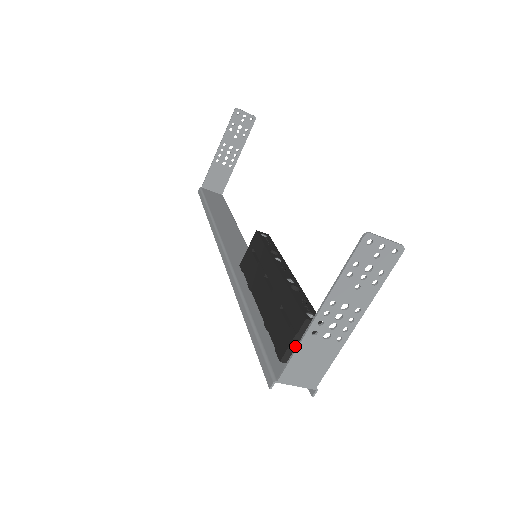
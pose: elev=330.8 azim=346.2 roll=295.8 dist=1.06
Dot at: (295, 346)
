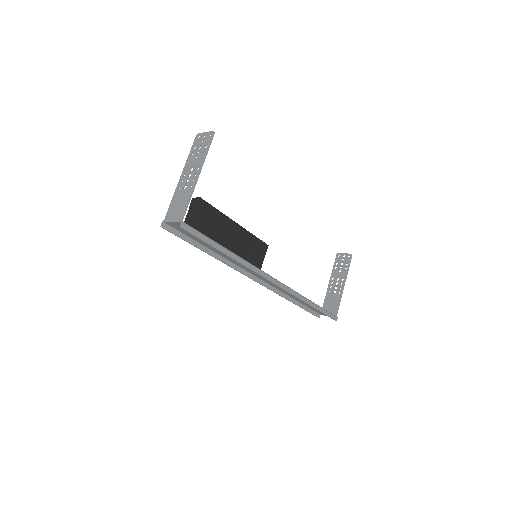
Dot at: (189, 216)
